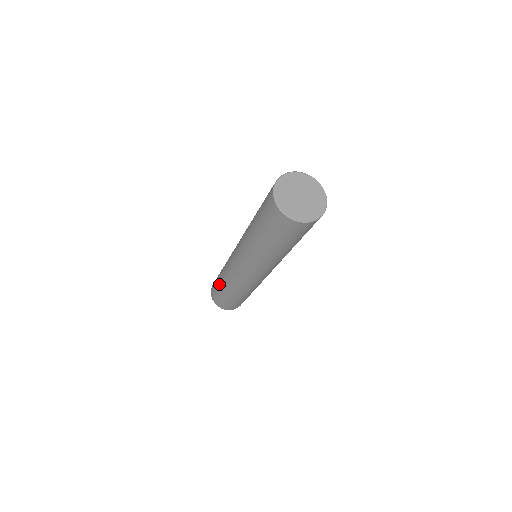
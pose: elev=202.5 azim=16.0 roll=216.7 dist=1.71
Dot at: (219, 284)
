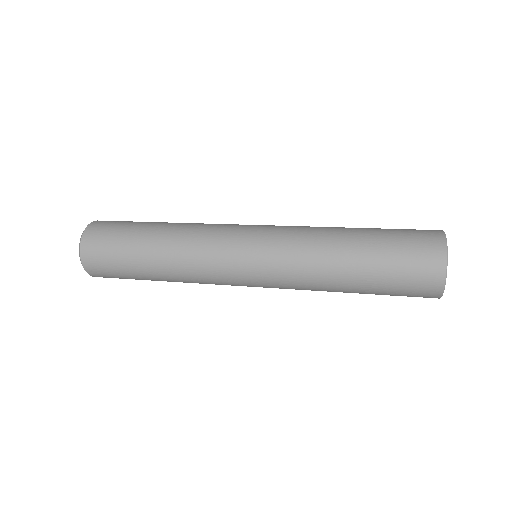
Dot at: (148, 278)
